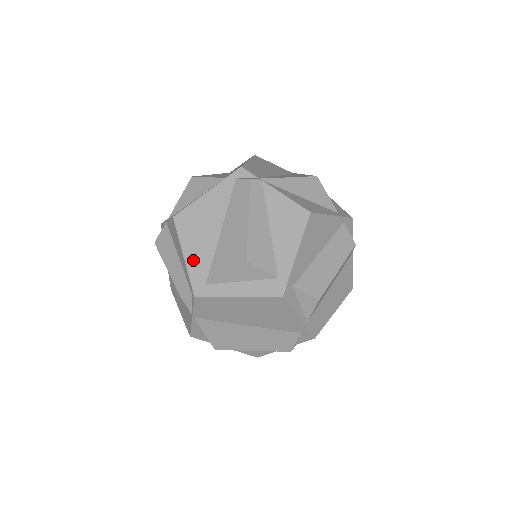
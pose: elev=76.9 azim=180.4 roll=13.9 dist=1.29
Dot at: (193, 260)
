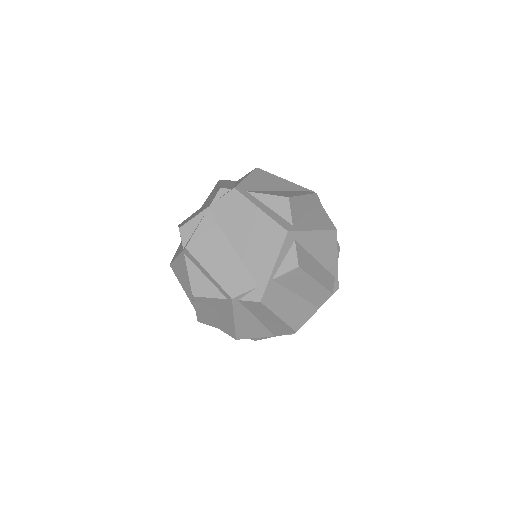
Dot at: (250, 182)
